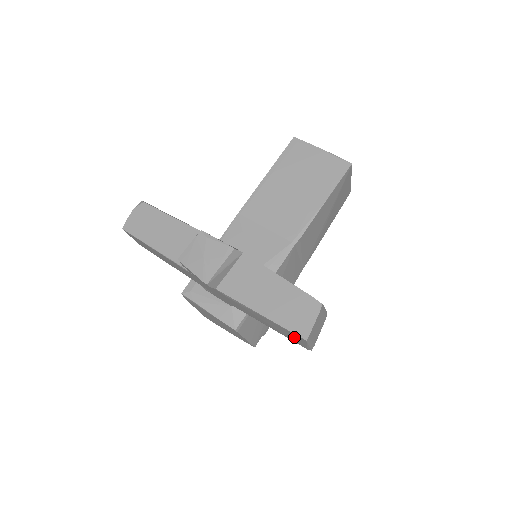
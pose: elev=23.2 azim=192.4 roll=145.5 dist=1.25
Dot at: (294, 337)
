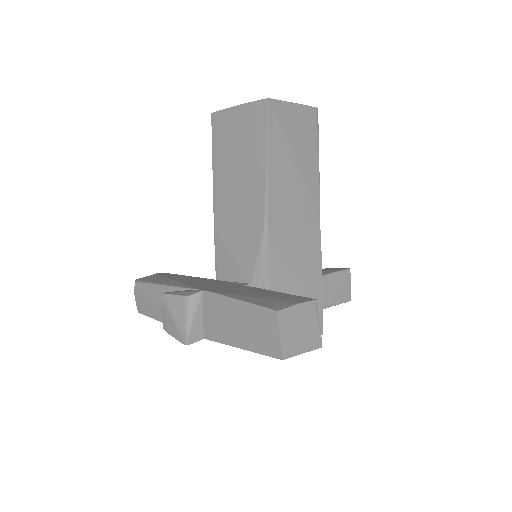
Dot at: occluded
